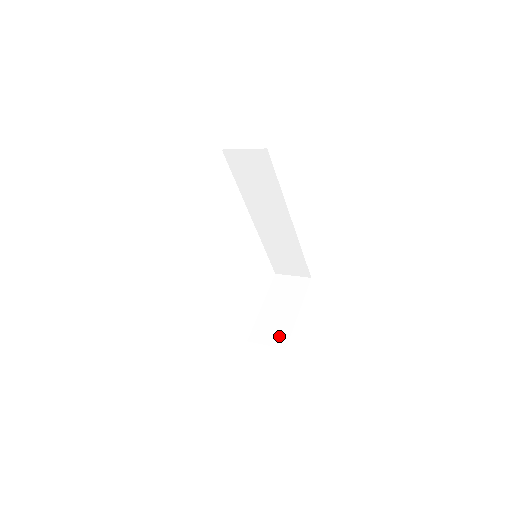
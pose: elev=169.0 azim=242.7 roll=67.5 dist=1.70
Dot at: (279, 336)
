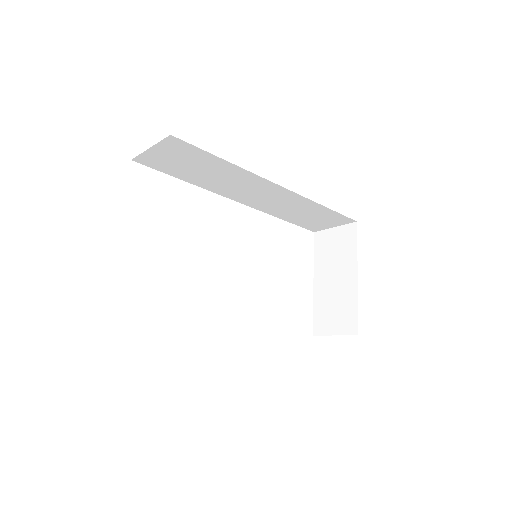
Dot at: (345, 319)
